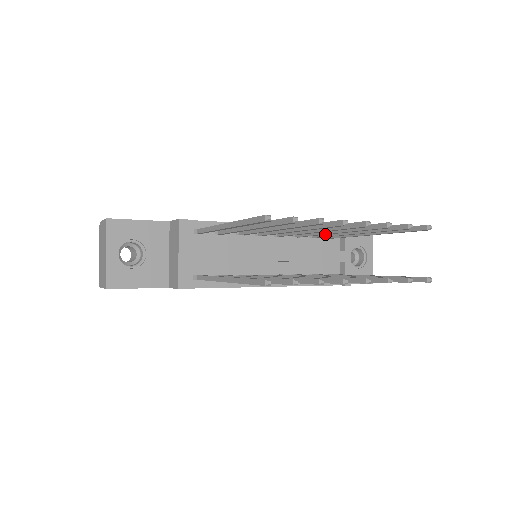
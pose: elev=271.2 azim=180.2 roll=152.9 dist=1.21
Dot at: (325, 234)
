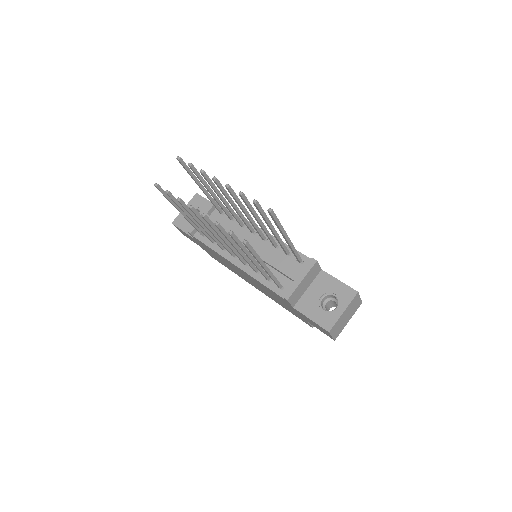
Dot at: (263, 230)
